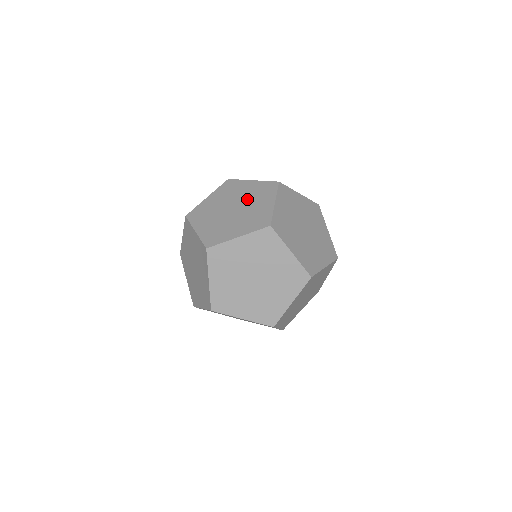
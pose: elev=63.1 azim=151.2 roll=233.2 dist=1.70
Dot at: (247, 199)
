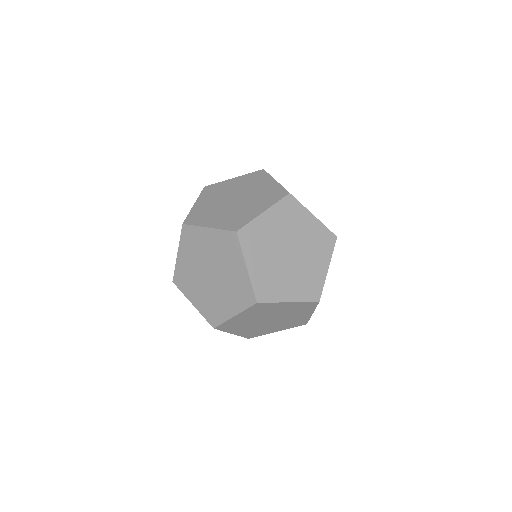
Dot at: (305, 246)
